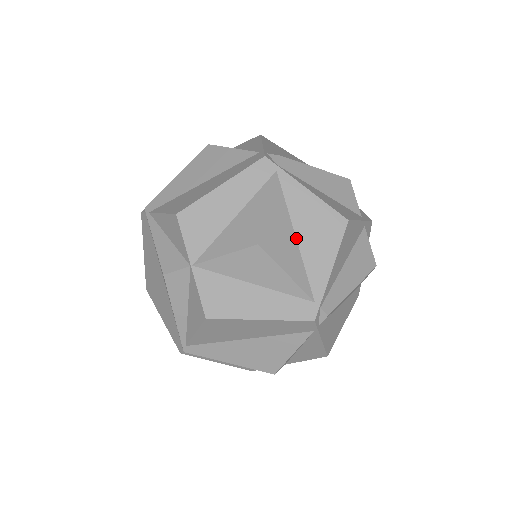
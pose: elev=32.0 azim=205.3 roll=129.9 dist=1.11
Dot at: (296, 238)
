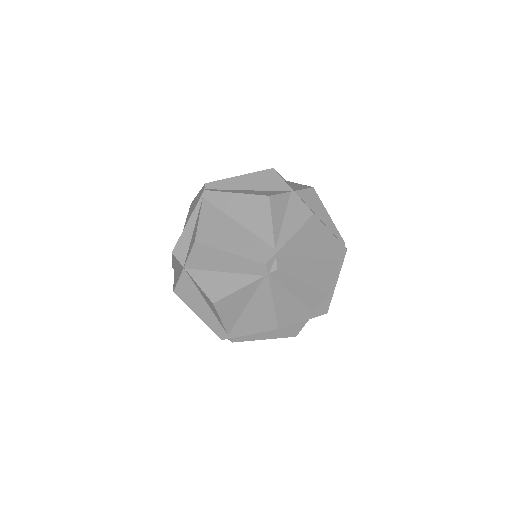
Dot at: (245, 309)
